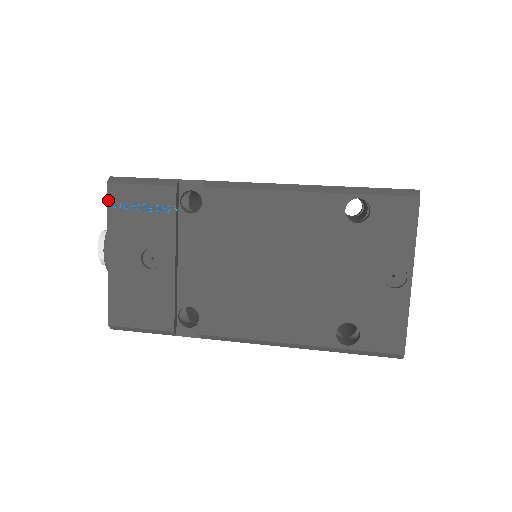
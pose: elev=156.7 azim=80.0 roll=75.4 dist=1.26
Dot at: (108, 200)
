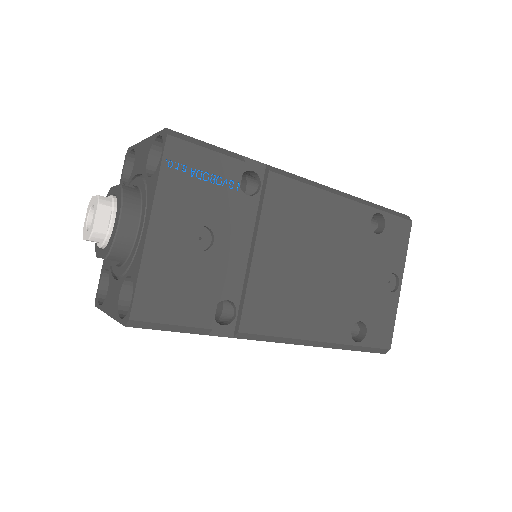
Dot at: (164, 156)
